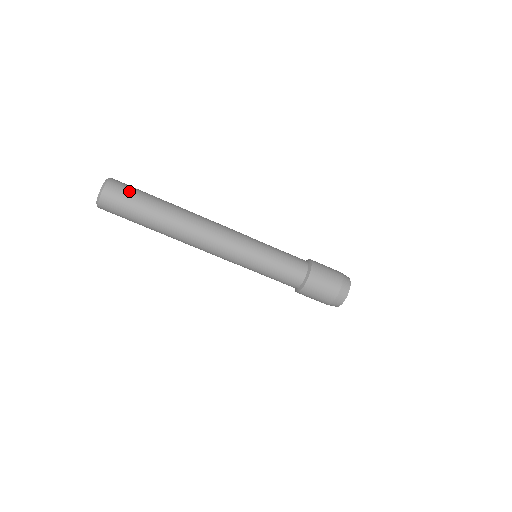
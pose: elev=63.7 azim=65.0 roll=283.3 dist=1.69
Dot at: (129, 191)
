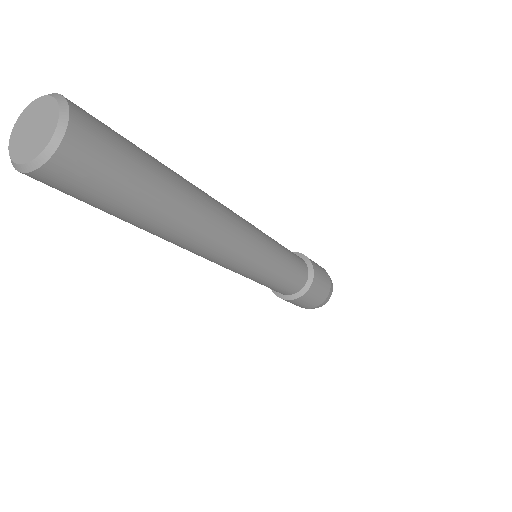
Dot at: (107, 175)
